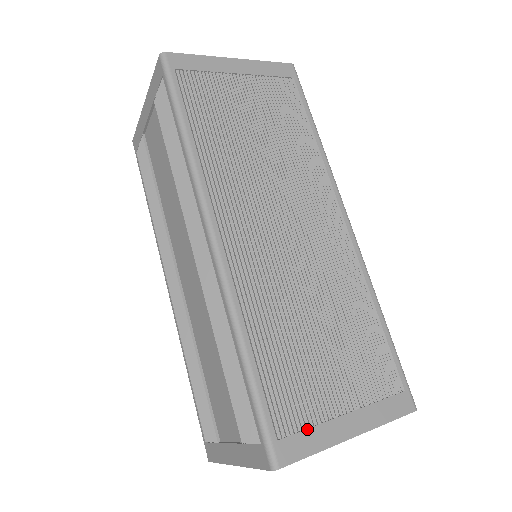
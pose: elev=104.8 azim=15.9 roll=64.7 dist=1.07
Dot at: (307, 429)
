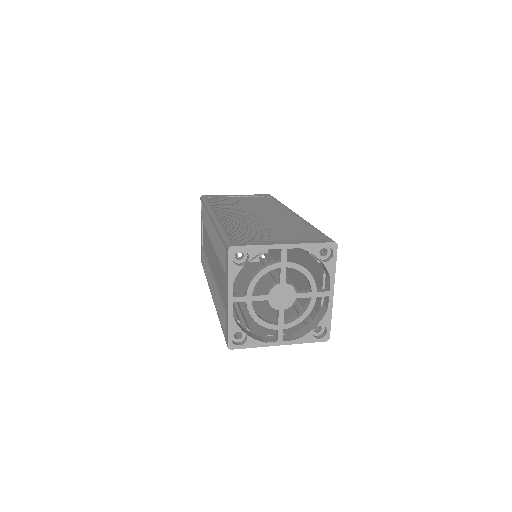
Dot at: (253, 241)
